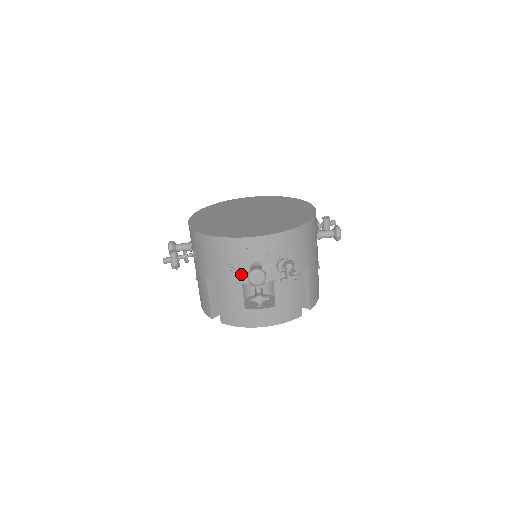
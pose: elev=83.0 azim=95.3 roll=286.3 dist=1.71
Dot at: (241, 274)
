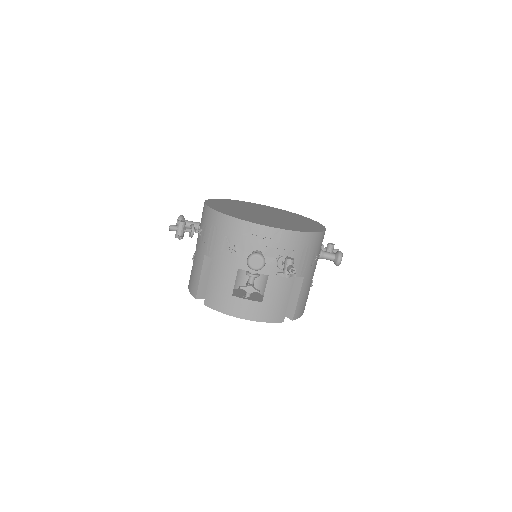
Dot at: (240, 259)
